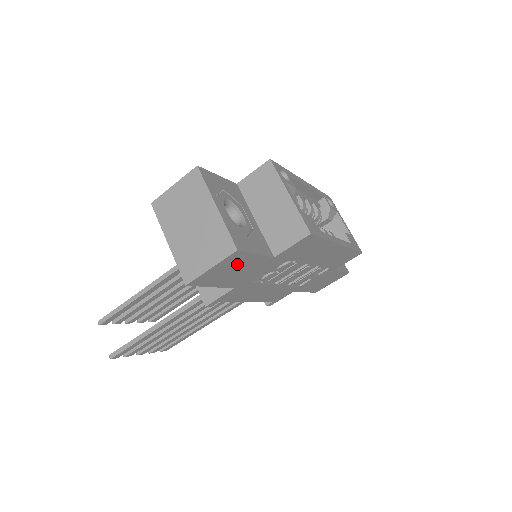
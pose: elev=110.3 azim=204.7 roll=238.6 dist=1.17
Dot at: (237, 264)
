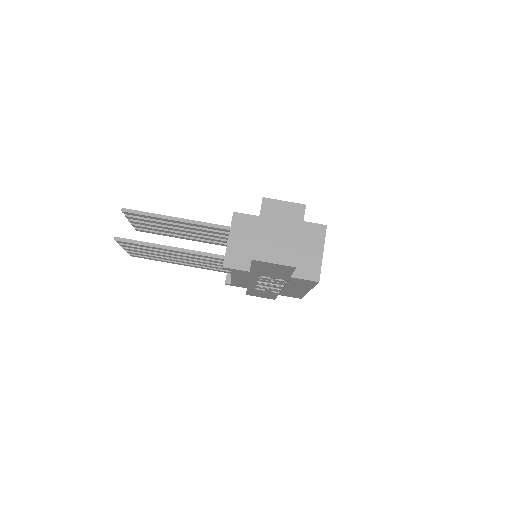
Dot at: (280, 269)
